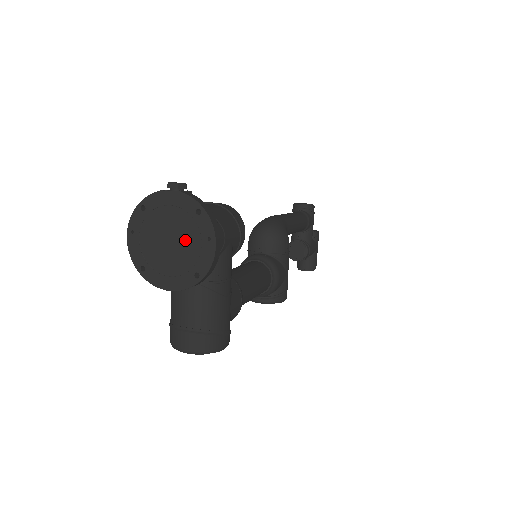
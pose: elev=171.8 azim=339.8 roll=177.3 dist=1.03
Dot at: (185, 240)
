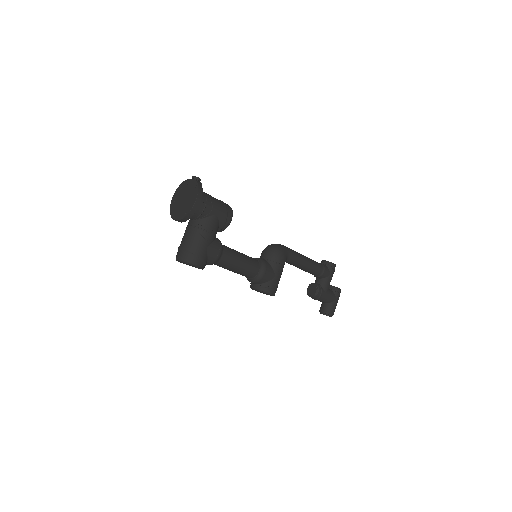
Dot at: (188, 198)
